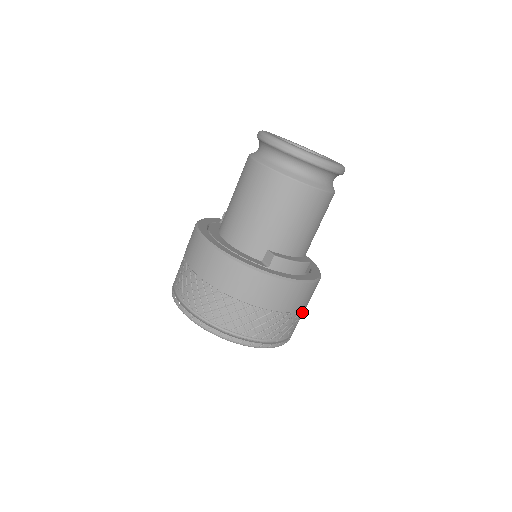
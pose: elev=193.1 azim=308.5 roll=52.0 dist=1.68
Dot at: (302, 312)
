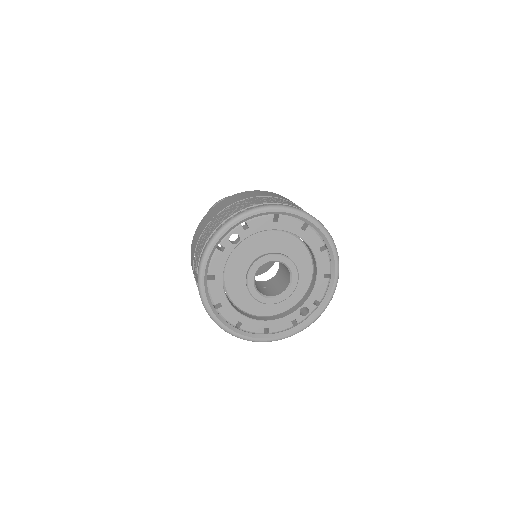
Dot at: occluded
